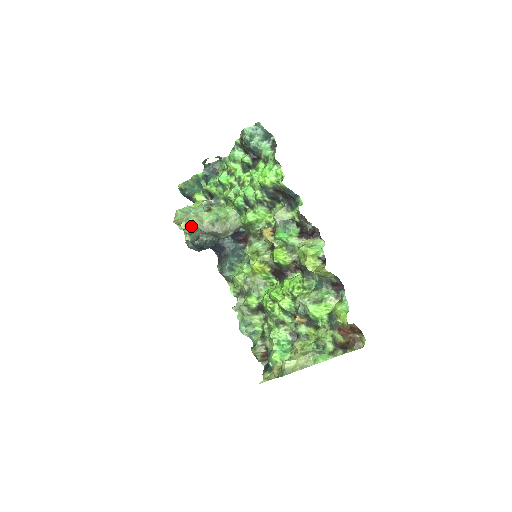
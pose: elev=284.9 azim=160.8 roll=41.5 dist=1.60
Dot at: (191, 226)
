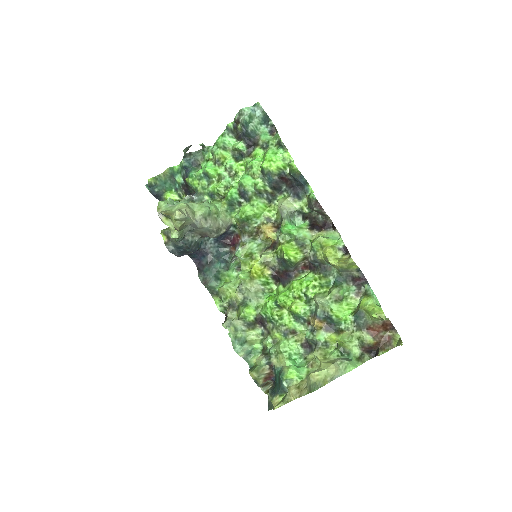
Dot at: (186, 216)
